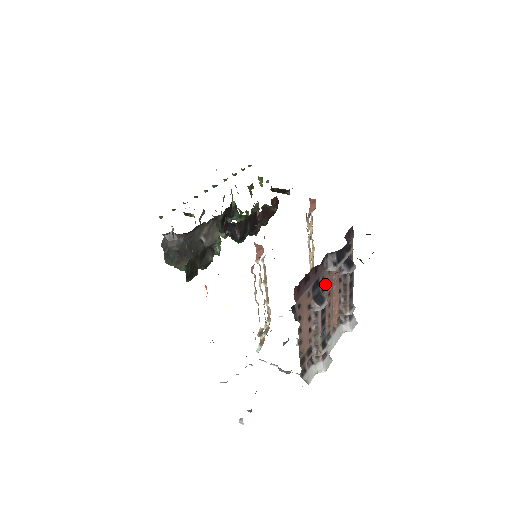
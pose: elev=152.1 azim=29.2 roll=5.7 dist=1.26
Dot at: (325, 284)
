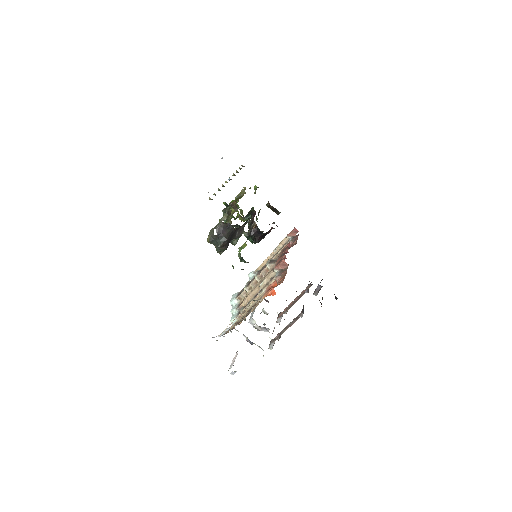
Dot at: occluded
